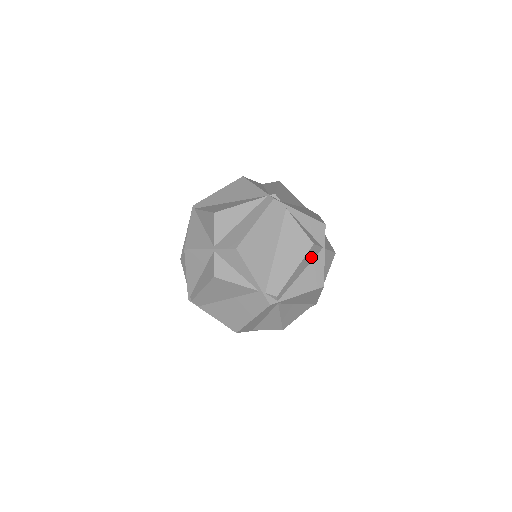
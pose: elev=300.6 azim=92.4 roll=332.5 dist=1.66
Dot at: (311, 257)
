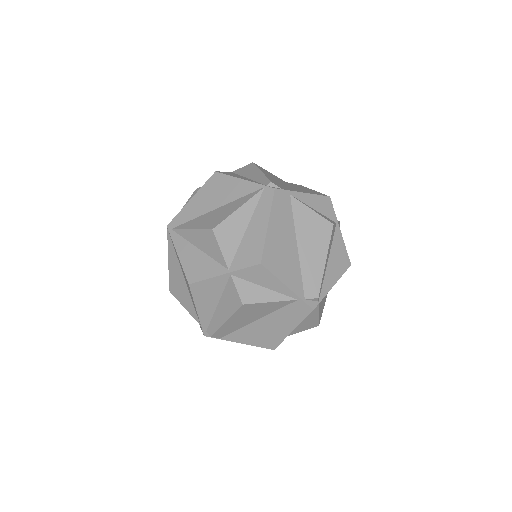
Dot at: (331, 239)
